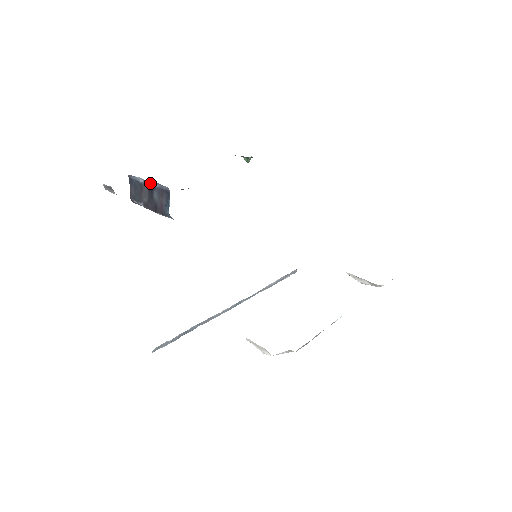
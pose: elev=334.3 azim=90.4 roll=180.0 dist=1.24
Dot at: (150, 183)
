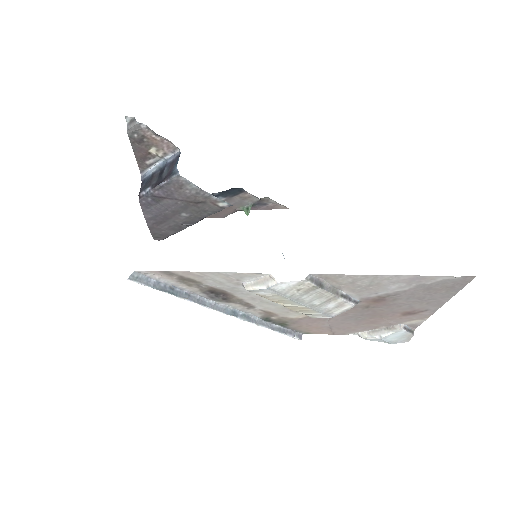
Dot at: (162, 167)
